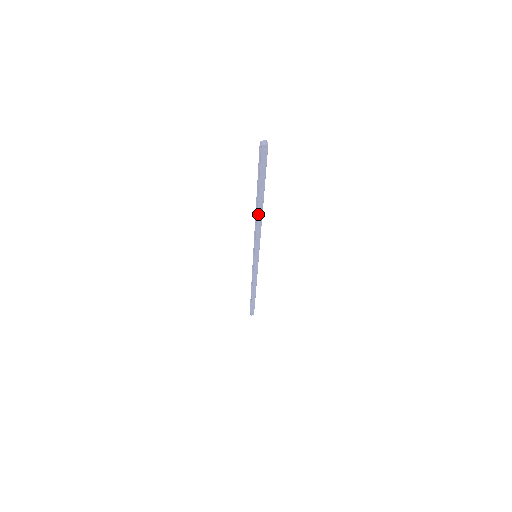
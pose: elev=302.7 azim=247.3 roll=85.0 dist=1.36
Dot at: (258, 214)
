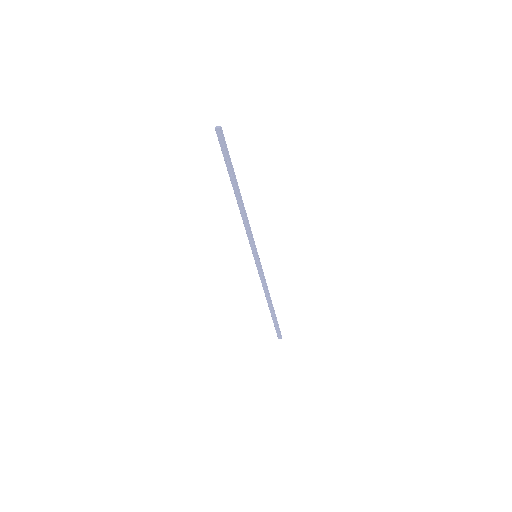
Dot at: (238, 203)
